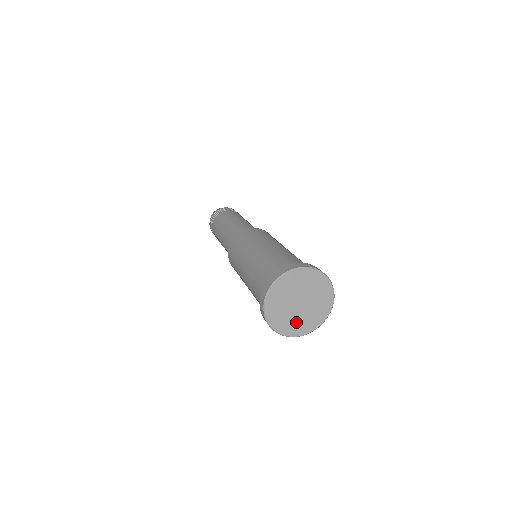
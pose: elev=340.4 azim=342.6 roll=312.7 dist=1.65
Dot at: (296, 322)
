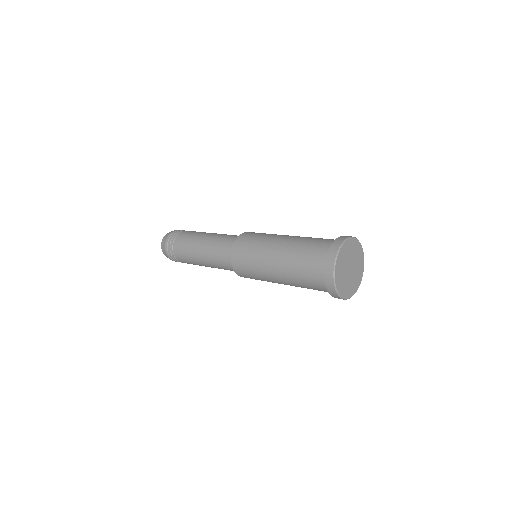
Dot at: (348, 285)
